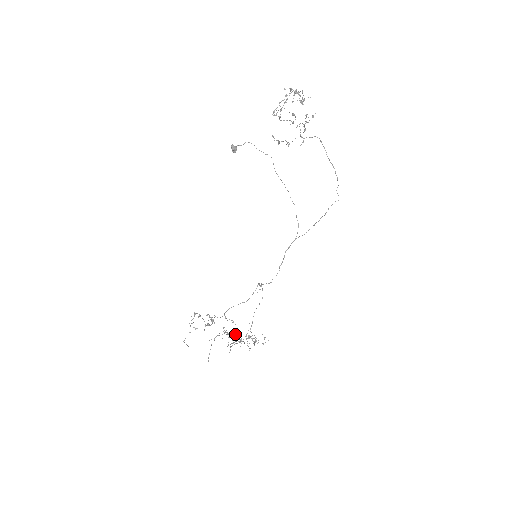
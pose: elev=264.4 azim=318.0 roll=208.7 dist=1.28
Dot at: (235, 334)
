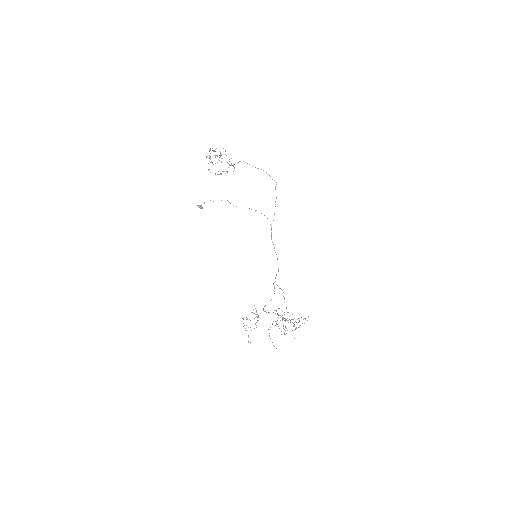
Dot at: (279, 315)
